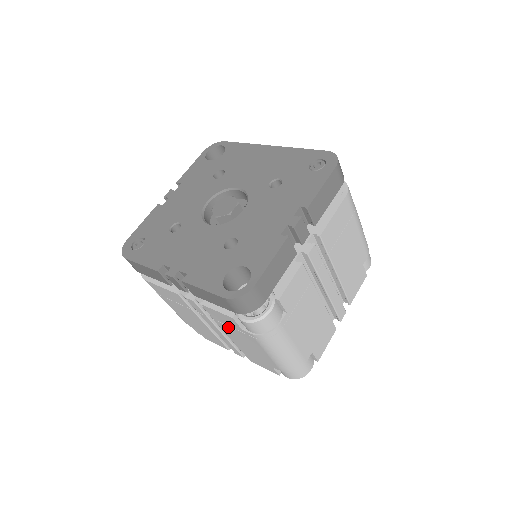
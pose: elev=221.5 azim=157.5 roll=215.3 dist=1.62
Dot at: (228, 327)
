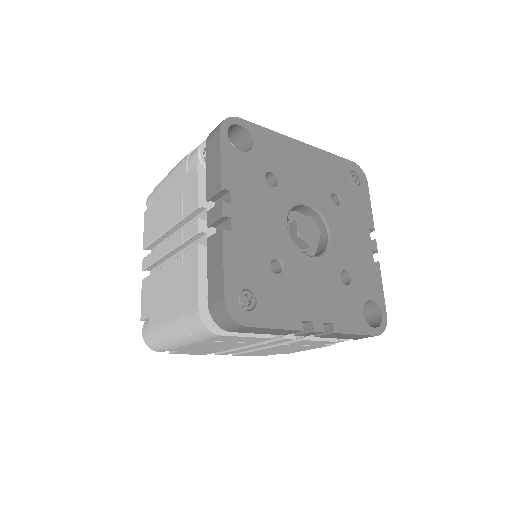
Dot at: (297, 346)
